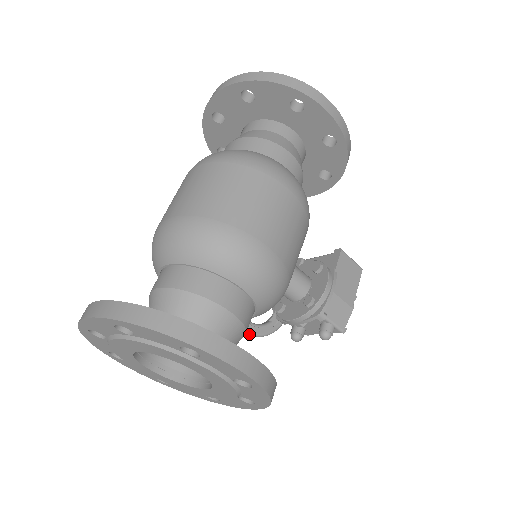
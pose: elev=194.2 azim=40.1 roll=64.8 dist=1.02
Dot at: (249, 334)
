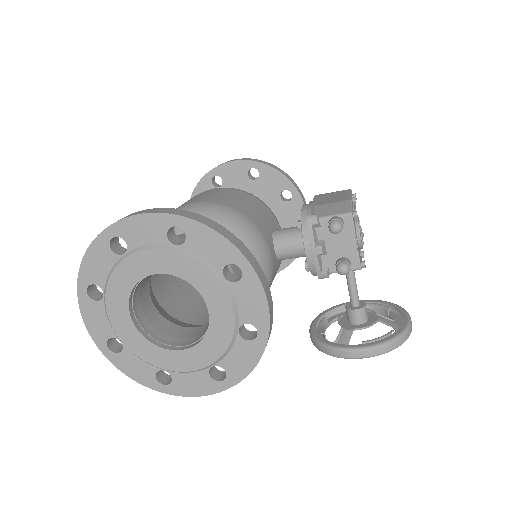
Dot at: (367, 350)
